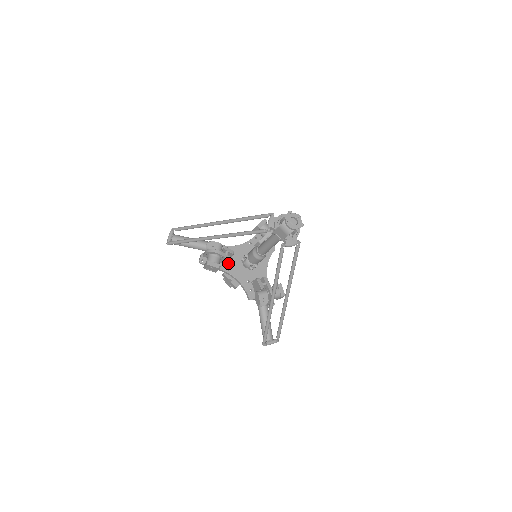
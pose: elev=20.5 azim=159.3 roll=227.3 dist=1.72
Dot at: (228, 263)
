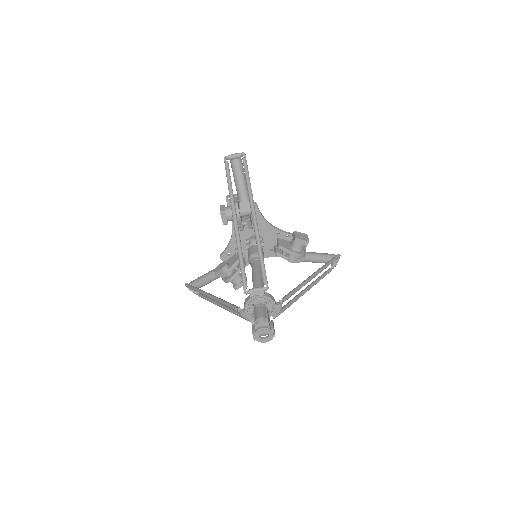
Dot at: (244, 262)
